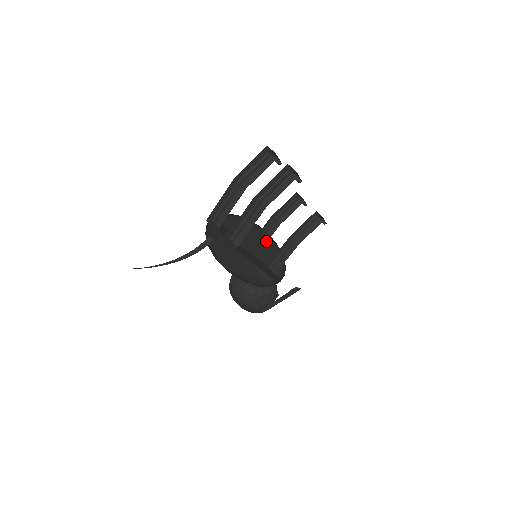
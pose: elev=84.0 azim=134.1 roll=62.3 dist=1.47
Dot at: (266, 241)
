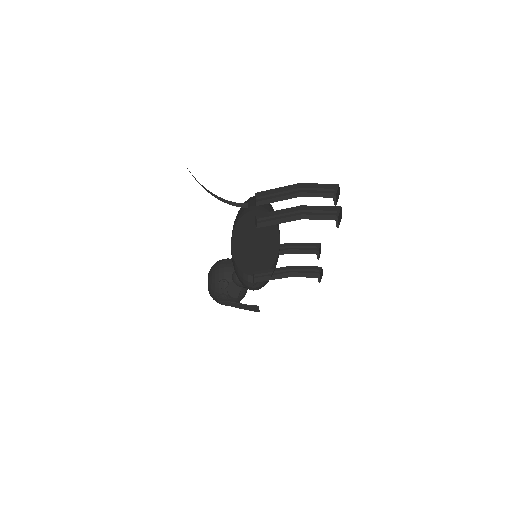
Dot at: (273, 252)
